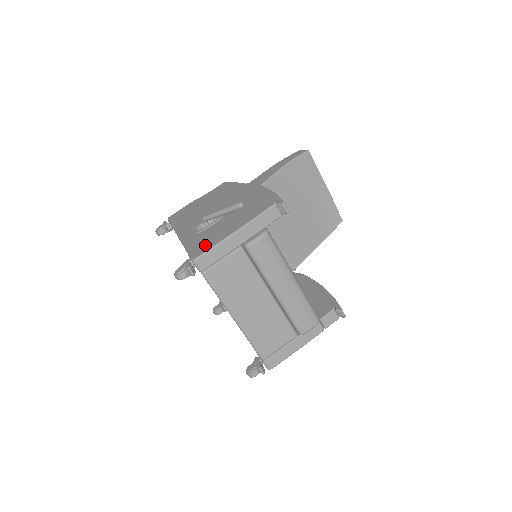
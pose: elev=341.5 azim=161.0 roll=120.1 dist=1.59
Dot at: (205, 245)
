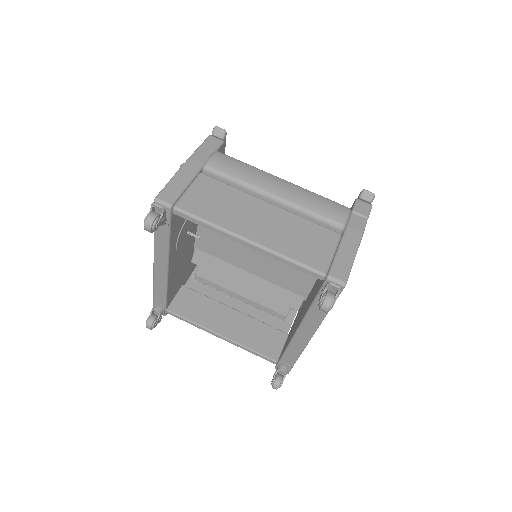
Dot at: occluded
